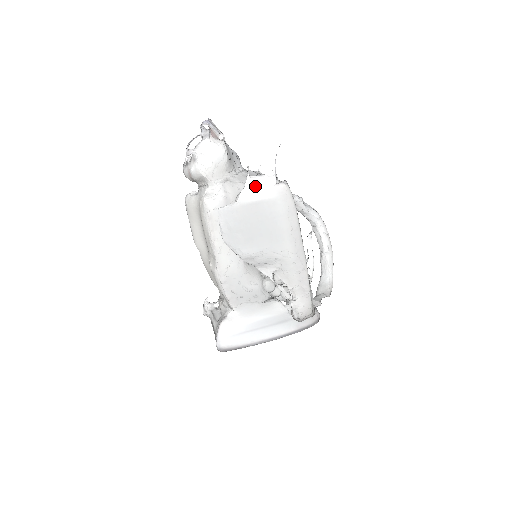
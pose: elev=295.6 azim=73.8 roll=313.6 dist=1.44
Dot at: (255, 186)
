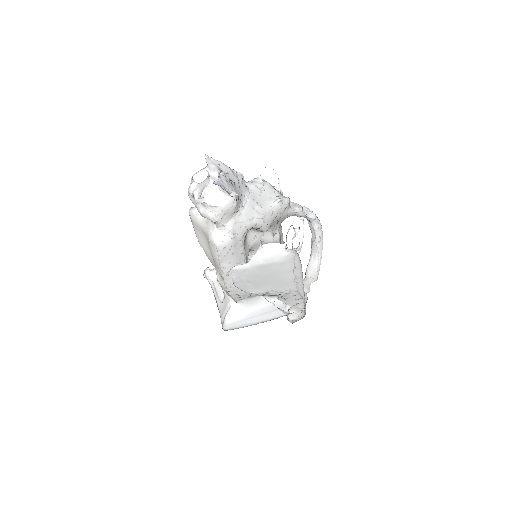
Dot at: (266, 254)
